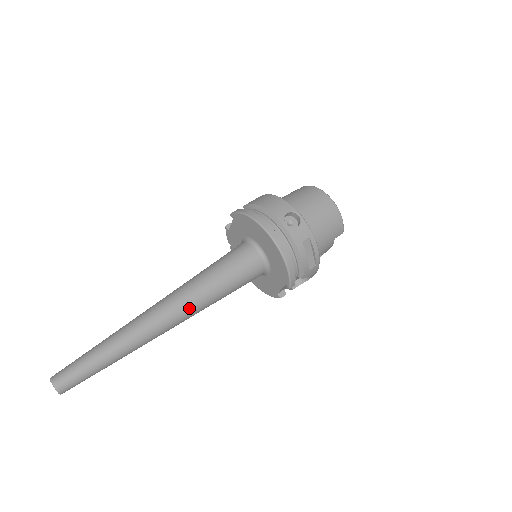
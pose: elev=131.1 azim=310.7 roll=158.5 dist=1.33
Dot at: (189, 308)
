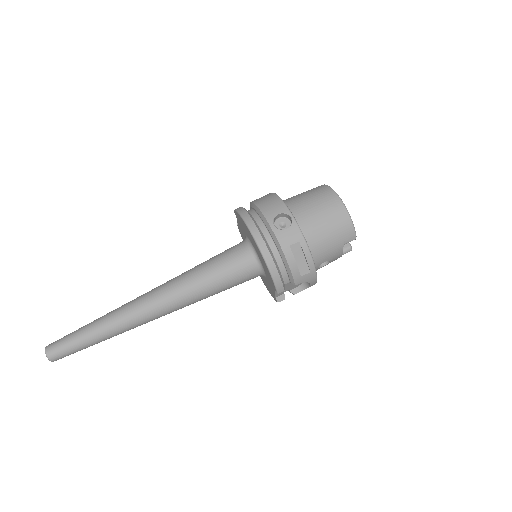
Dot at: (172, 301)
